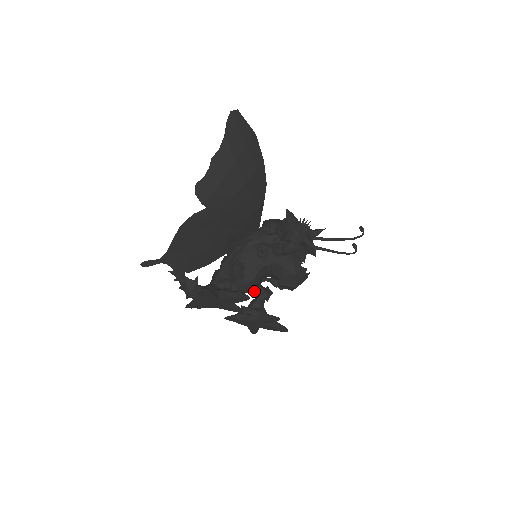
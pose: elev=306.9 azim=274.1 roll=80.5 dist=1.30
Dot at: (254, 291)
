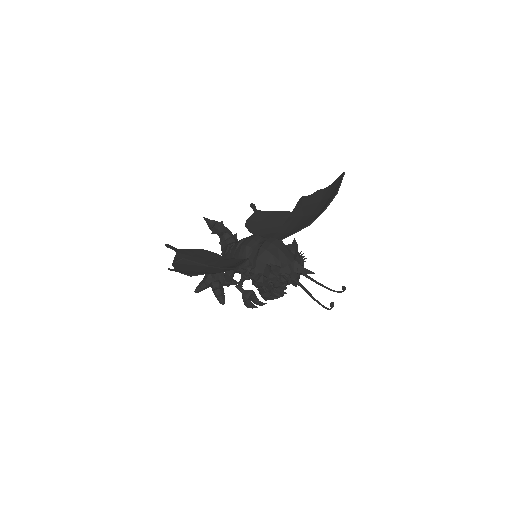
Dot at: occluded
